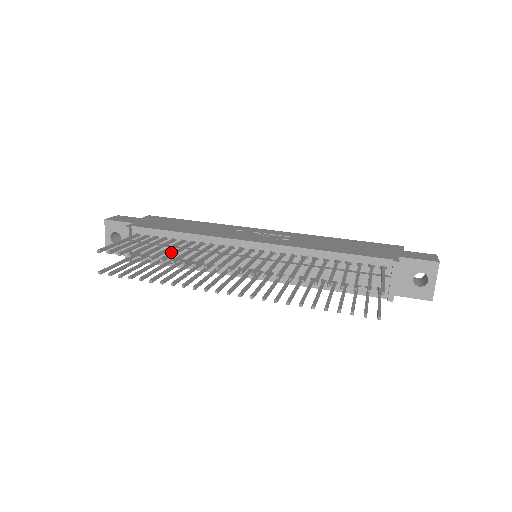
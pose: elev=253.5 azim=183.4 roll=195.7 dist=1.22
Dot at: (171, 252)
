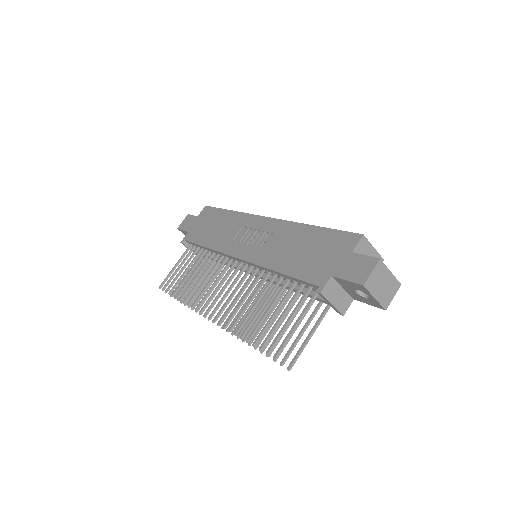
Dot at: (190, 284)
